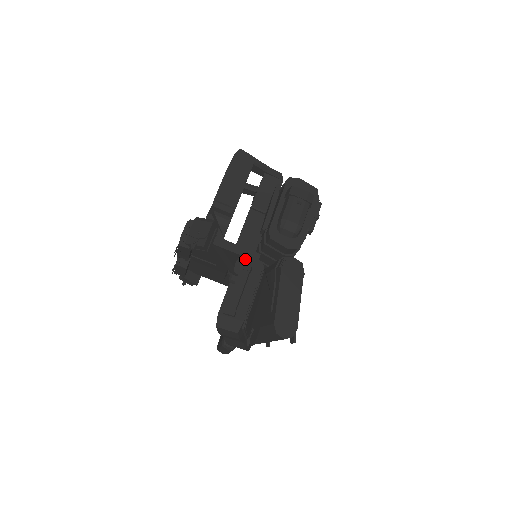
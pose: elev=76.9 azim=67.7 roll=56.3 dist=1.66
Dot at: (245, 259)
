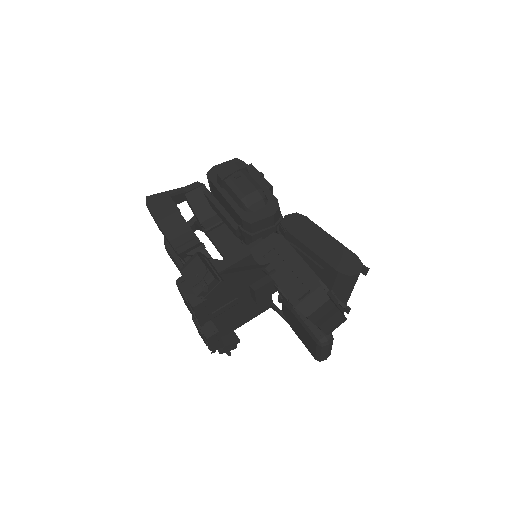
Dot at: (257, 247)
